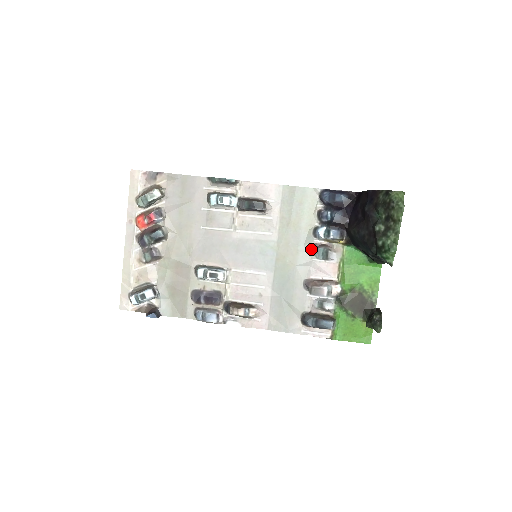
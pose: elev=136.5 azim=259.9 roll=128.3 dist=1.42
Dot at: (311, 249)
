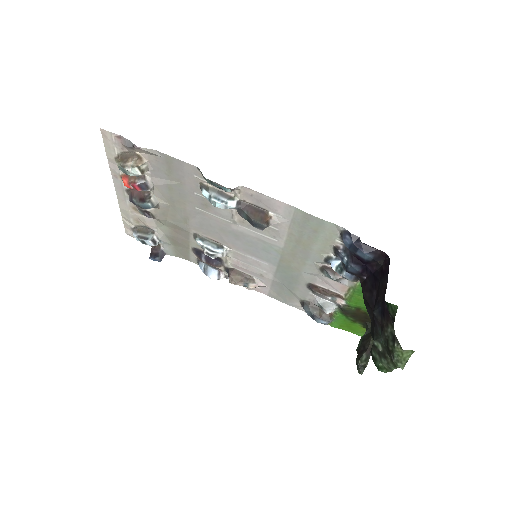
Dot at: (320, 268)
